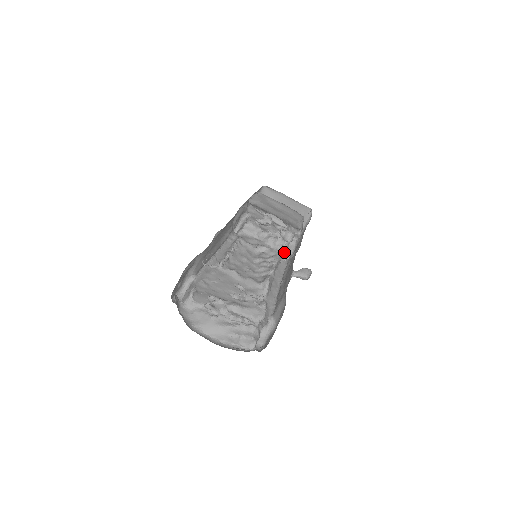
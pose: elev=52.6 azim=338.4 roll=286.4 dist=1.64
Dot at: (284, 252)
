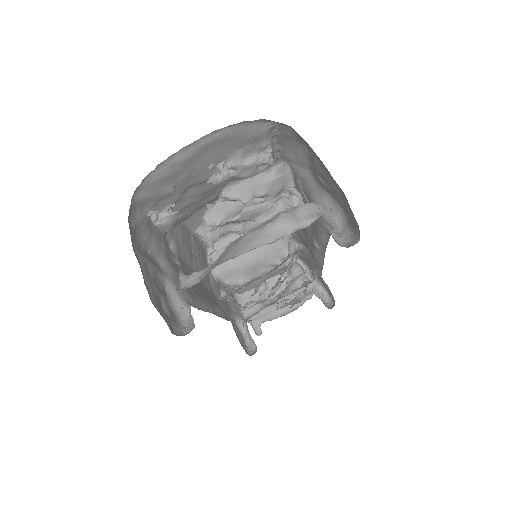
Dot at: (308, 281)
